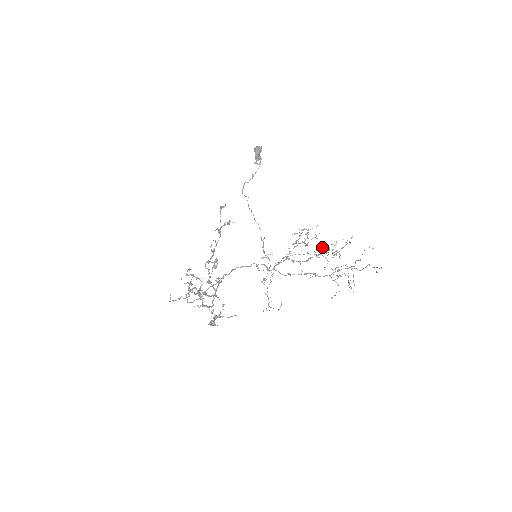
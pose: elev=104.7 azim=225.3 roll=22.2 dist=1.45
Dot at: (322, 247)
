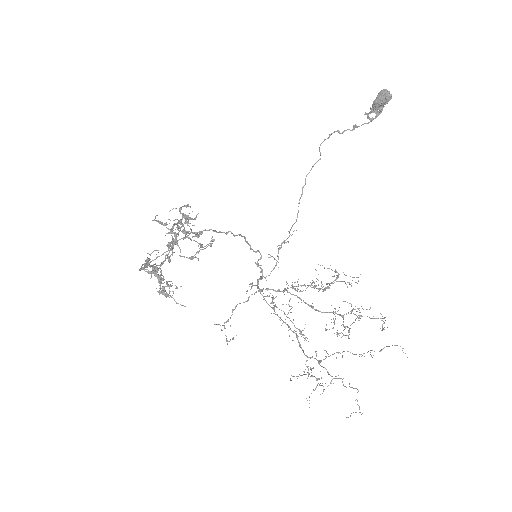
Dot at: occluded
